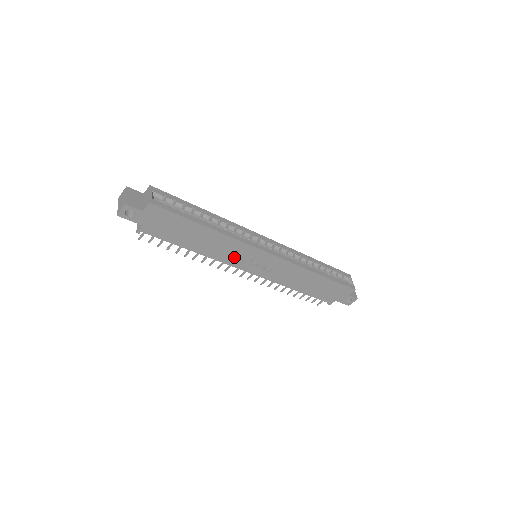
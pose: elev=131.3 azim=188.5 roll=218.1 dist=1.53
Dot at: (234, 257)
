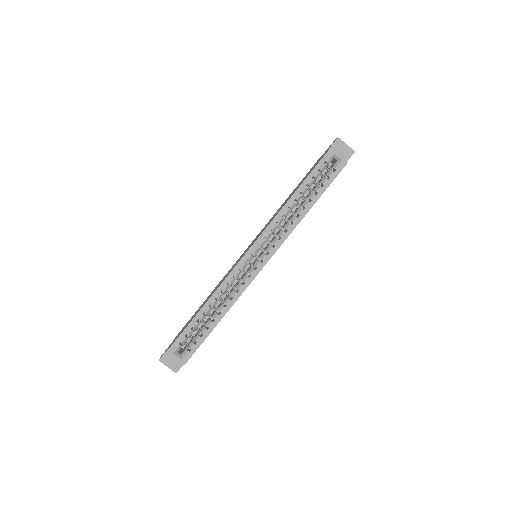
Dot at: occluded
